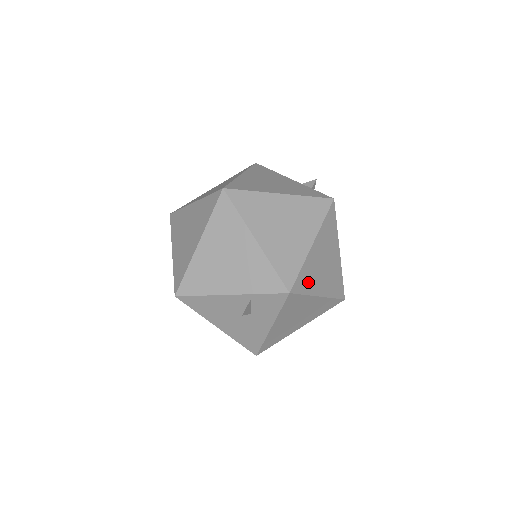
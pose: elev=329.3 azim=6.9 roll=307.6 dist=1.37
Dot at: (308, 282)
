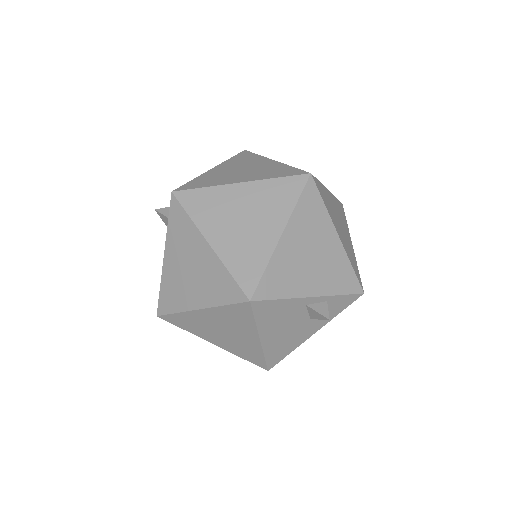
Dot at: occluded
